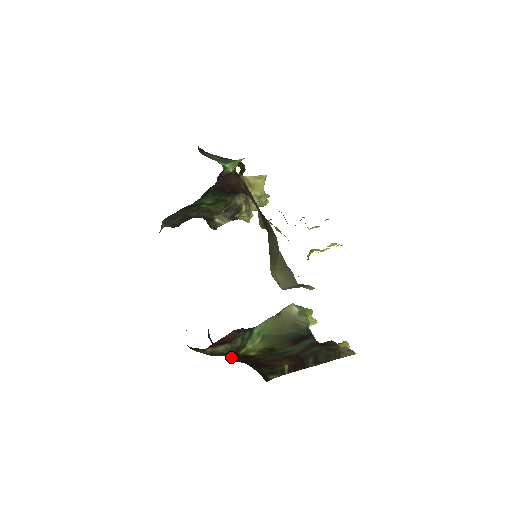
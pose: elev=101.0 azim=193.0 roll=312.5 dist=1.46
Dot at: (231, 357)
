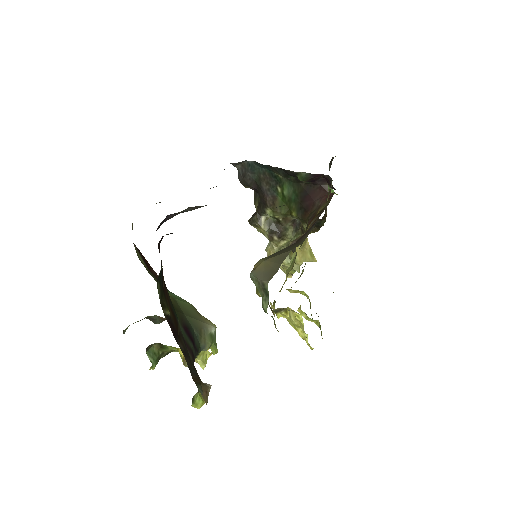
Dot at: (162, 236)
